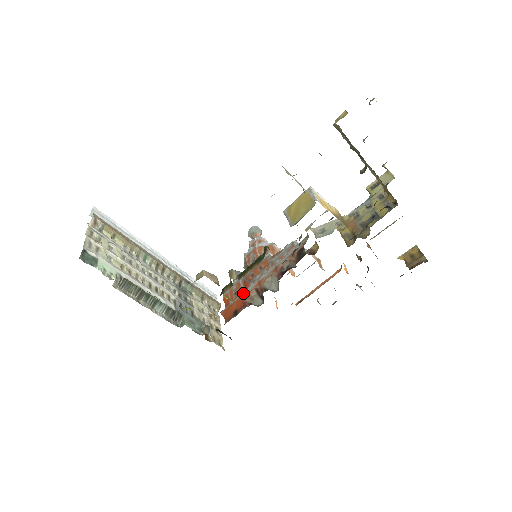
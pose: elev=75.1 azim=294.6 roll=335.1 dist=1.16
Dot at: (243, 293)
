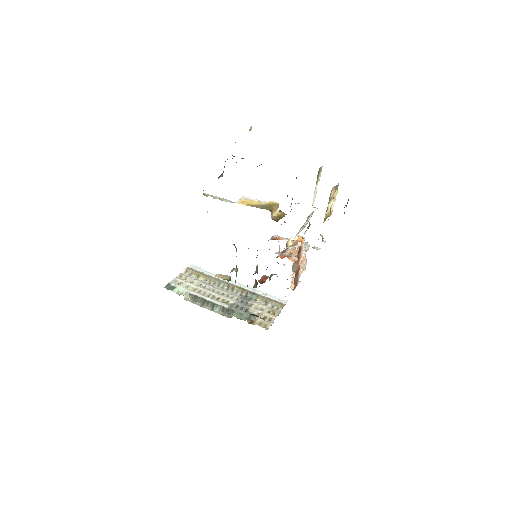
Dot at: occluded
